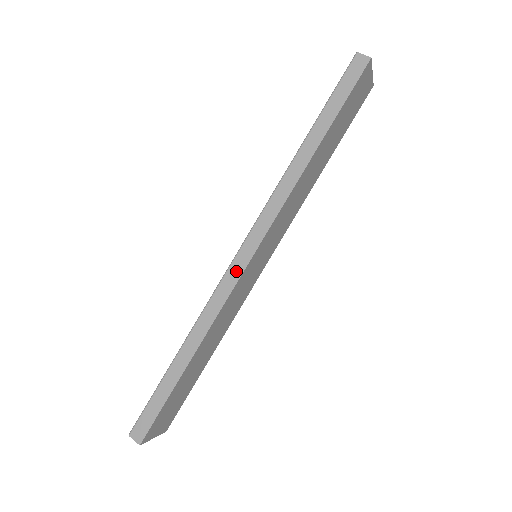
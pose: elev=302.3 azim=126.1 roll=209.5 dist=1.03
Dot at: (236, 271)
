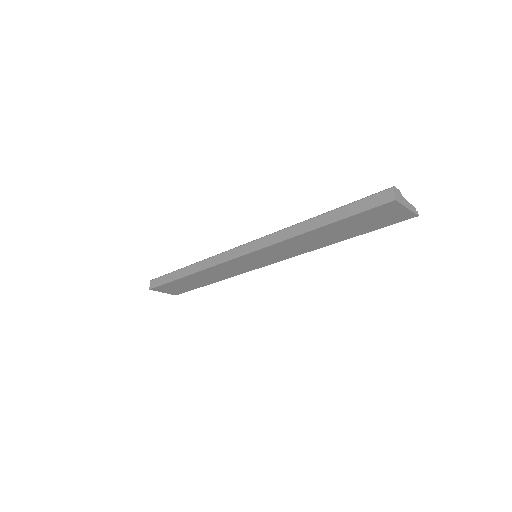
Dot at: (232, 255)
